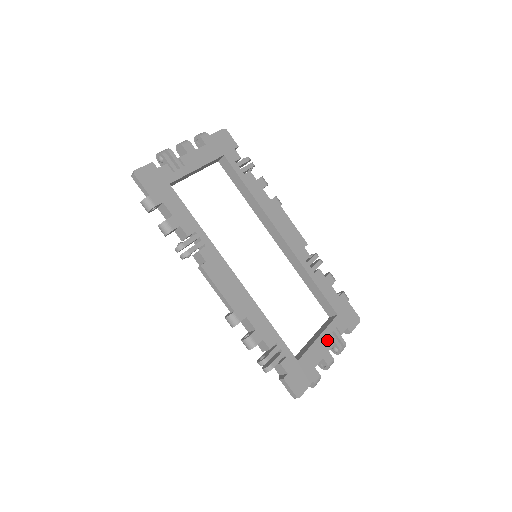
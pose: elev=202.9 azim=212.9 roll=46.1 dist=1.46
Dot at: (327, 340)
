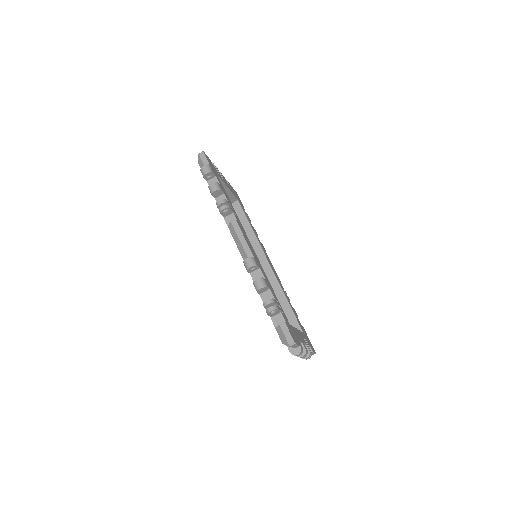
Dot at: (302, 337)
